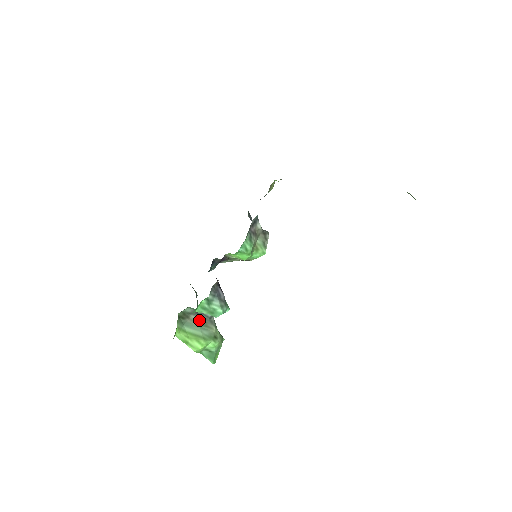
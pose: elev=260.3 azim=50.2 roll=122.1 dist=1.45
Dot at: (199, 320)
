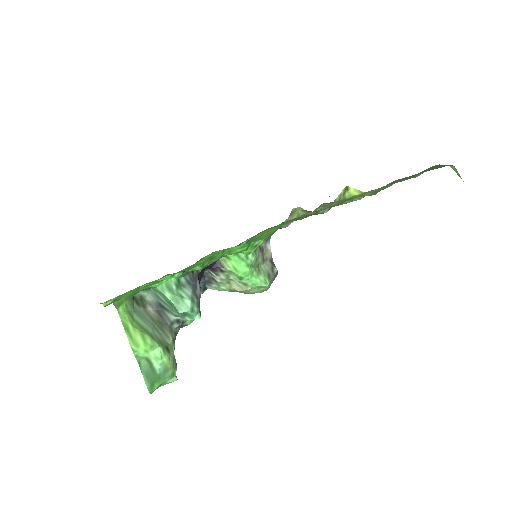
Dot at: (156, 318)
